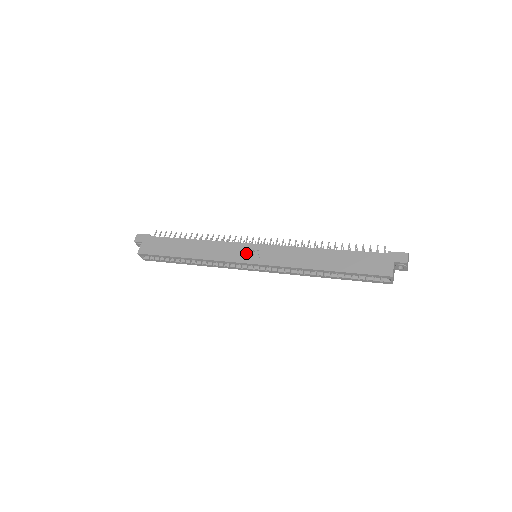
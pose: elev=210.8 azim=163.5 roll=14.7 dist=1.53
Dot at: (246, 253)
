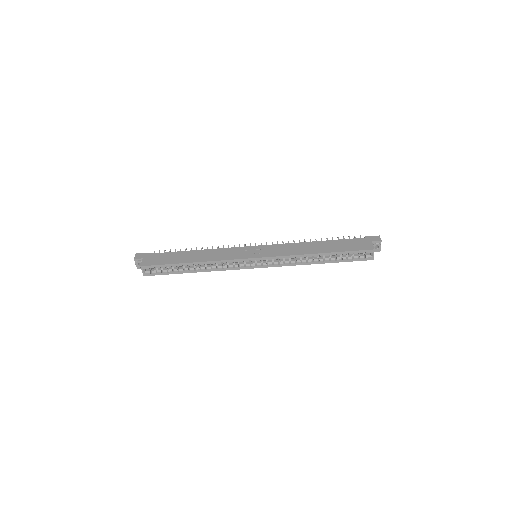
Dot at: (249, 252)
